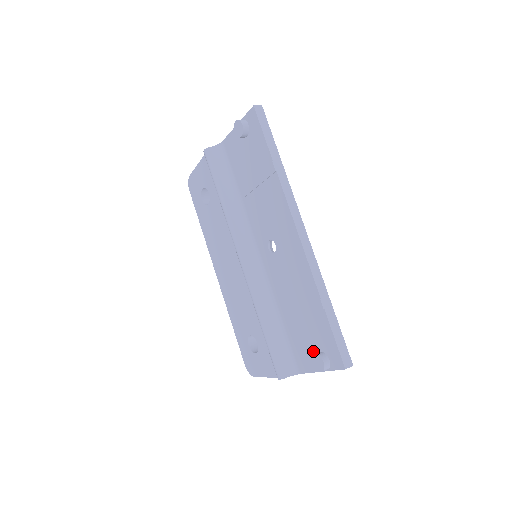
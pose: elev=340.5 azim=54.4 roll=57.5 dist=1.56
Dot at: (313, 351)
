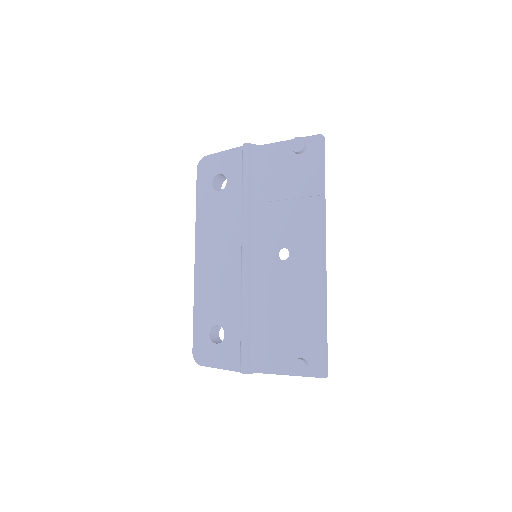
Dot at: (292, 356)
